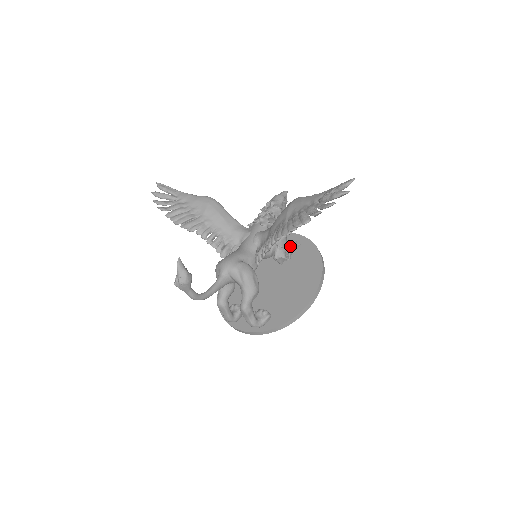
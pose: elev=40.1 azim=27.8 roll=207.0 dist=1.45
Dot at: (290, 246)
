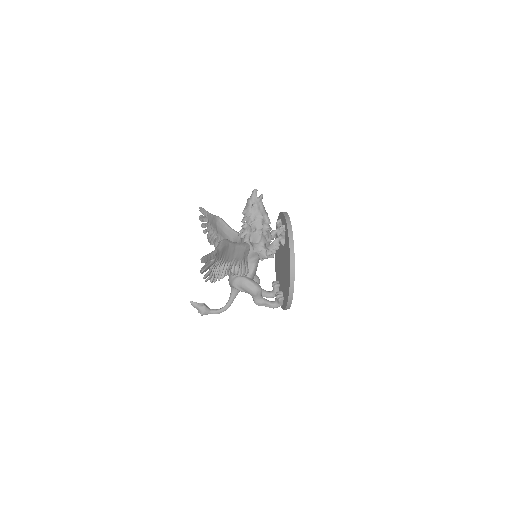
Dot at: (280, 233)
